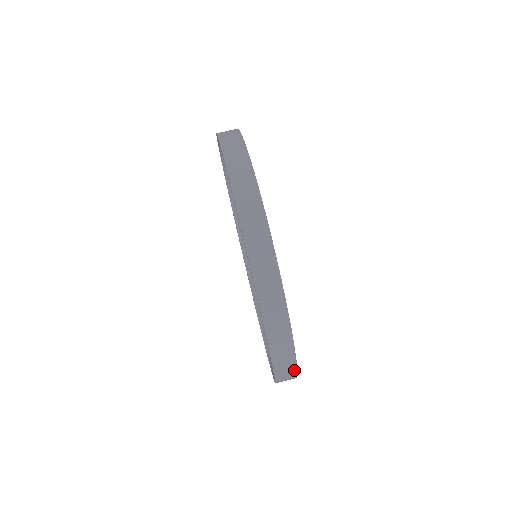
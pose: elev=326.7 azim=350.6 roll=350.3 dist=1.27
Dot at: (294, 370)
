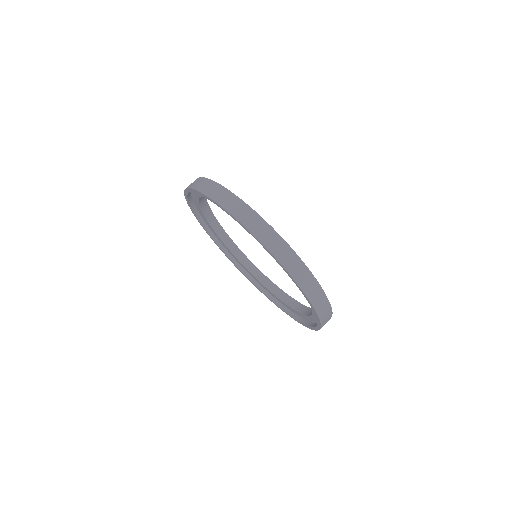
Dot at: (324, 297)
